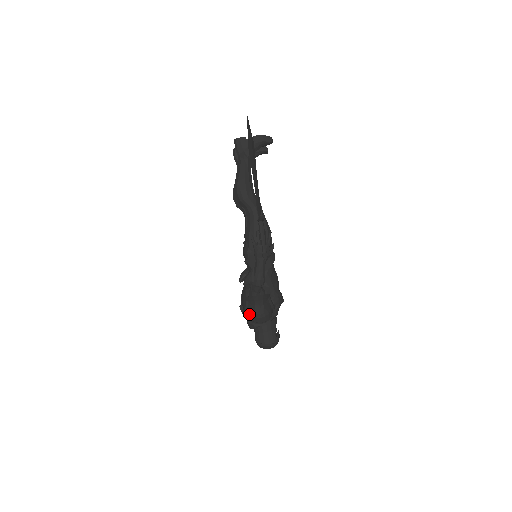
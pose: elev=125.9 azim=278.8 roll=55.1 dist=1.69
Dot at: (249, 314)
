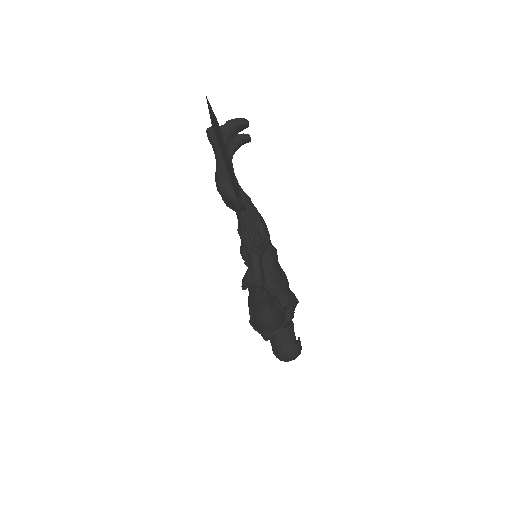
Dot at: (256, 323)
